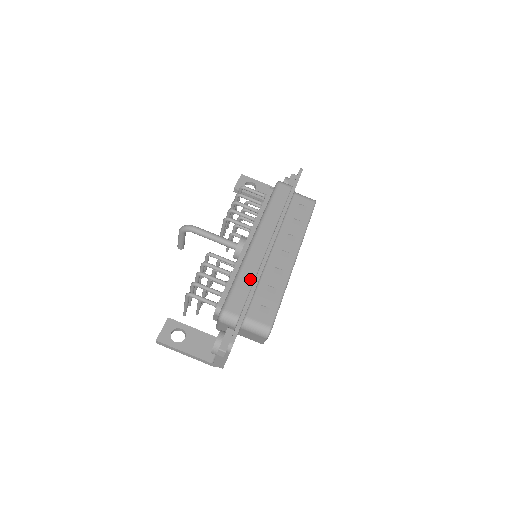
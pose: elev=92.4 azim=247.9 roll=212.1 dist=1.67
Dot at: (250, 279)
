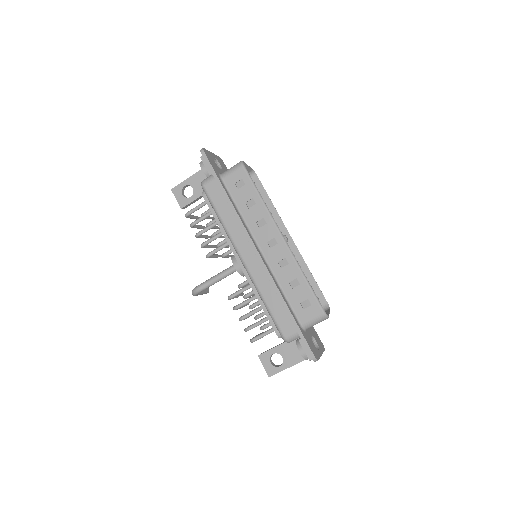
Dot at: (273, 295)
